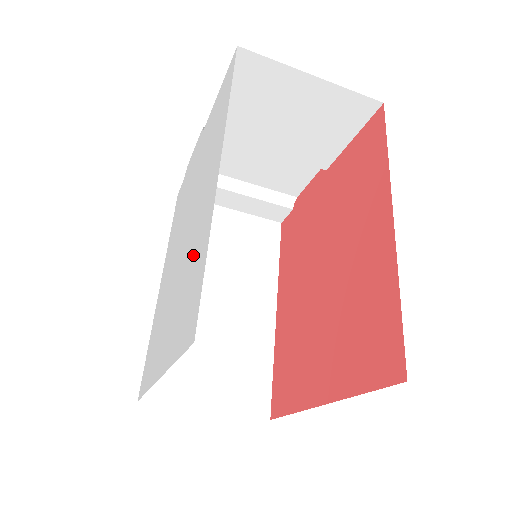
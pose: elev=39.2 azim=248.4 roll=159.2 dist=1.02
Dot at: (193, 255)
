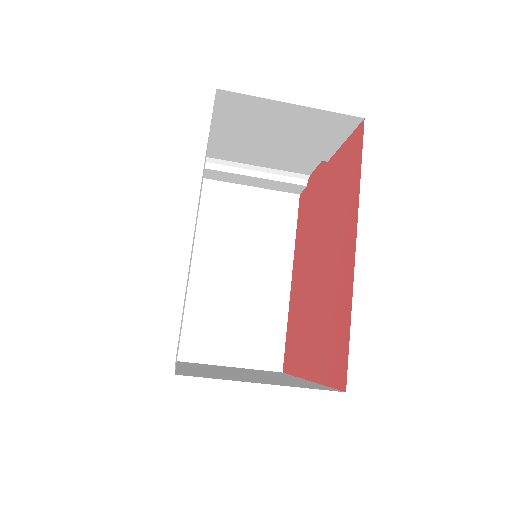
Dot at: occluded
